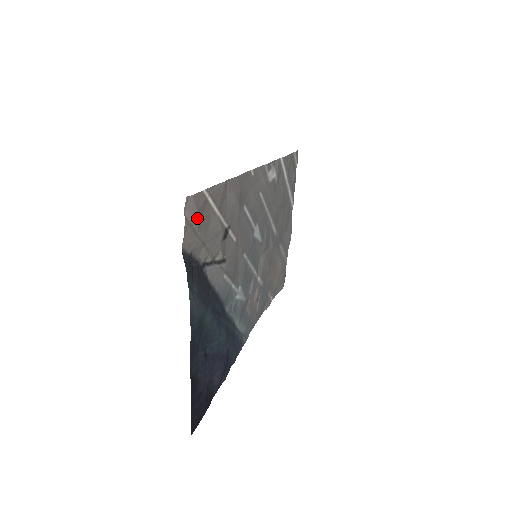
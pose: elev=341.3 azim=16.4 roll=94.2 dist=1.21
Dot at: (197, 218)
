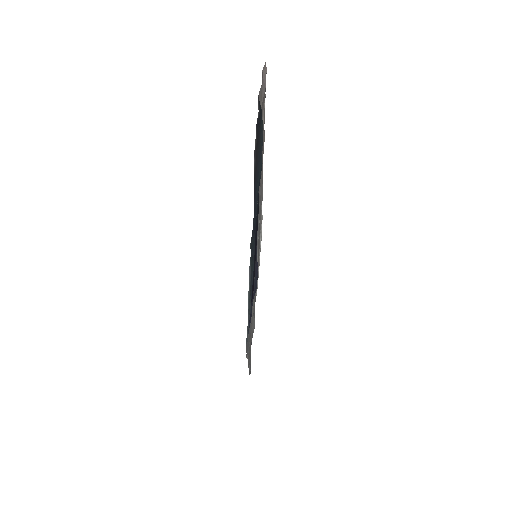
Dot at: (264, 94)
